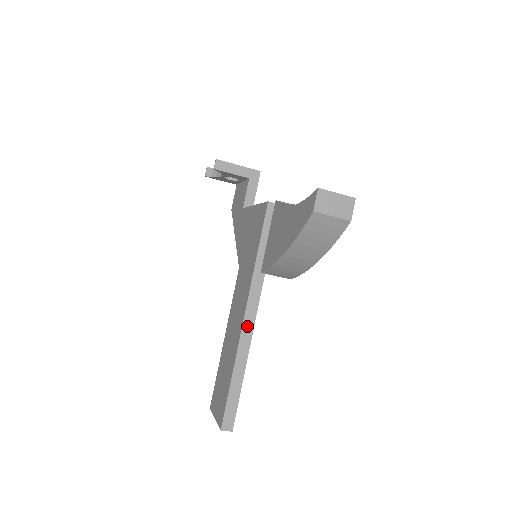
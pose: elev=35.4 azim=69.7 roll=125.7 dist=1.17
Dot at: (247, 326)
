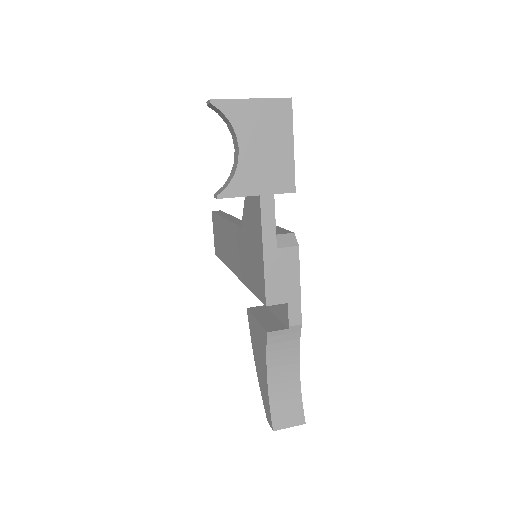
Dot at: occluded
